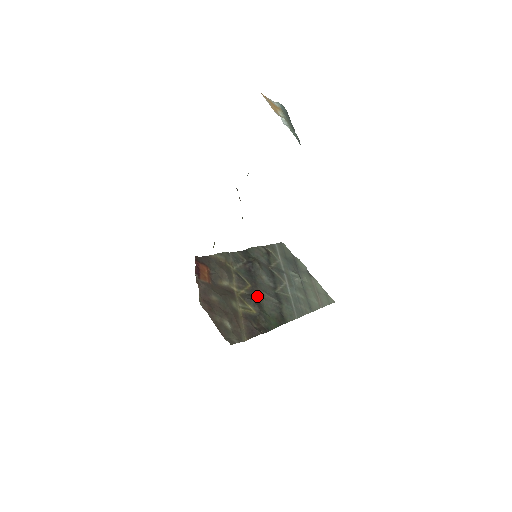
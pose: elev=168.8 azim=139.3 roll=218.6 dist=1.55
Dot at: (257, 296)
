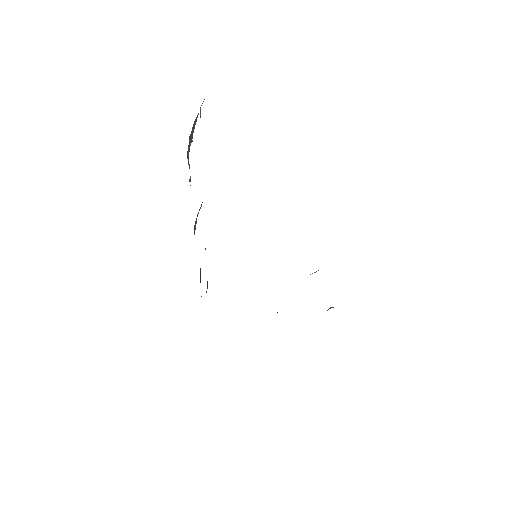
Dot at: occluded
